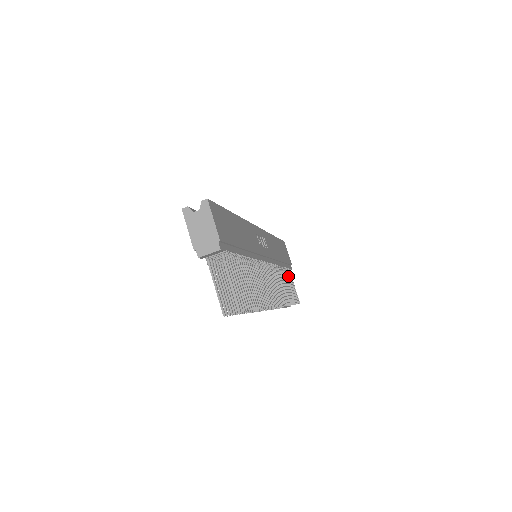
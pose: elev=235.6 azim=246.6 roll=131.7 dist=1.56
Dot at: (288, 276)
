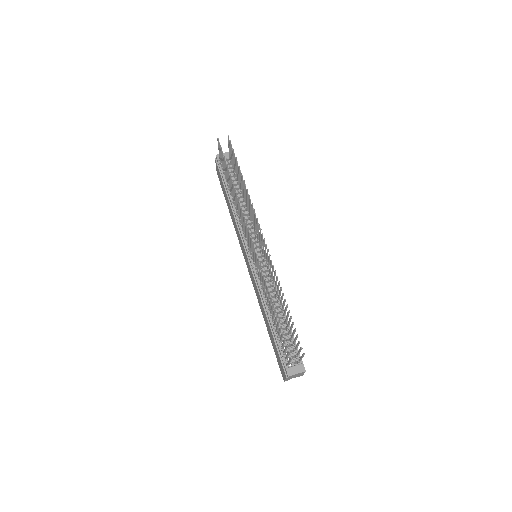
Dot at: (294, 342)
